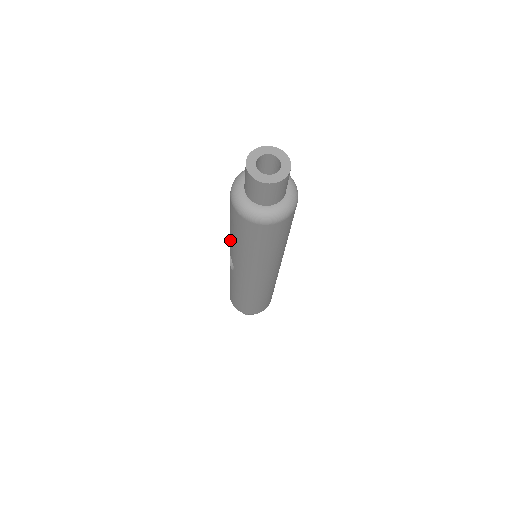
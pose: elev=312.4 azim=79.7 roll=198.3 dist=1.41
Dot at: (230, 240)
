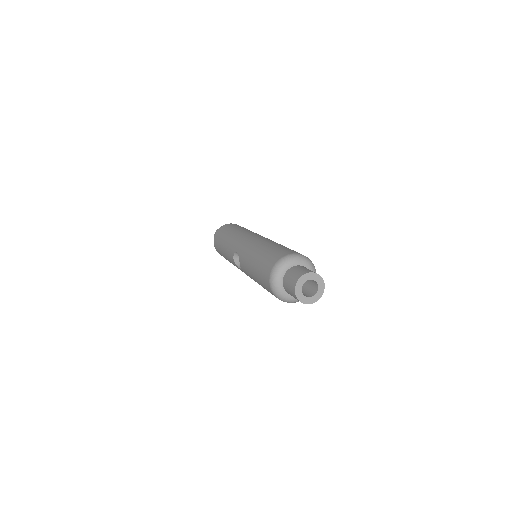
Dot at: (248, 270)
